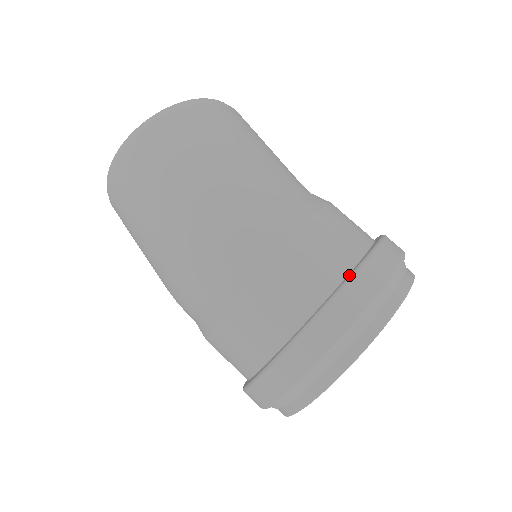
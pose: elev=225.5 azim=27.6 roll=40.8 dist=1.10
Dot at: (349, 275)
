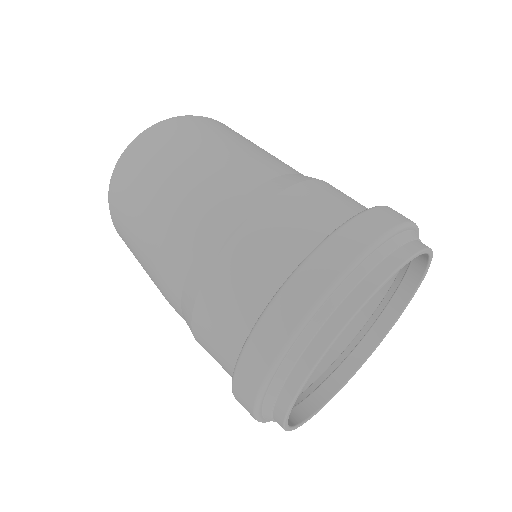
Dot at: (365, 210)
